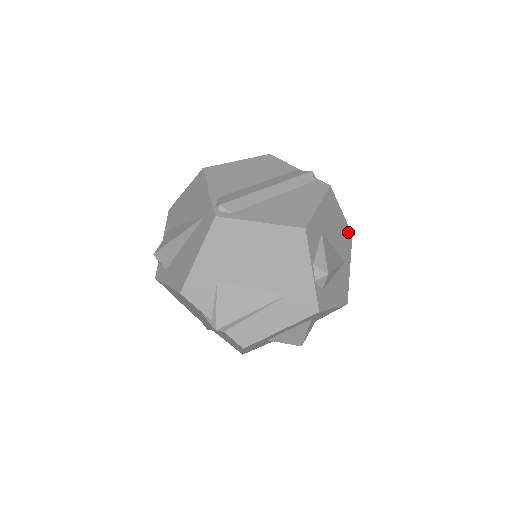
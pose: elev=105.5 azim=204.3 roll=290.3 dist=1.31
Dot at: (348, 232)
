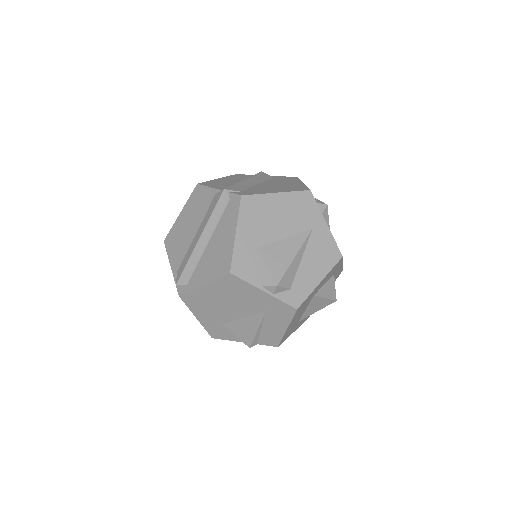
Dot at: (301, 197)
